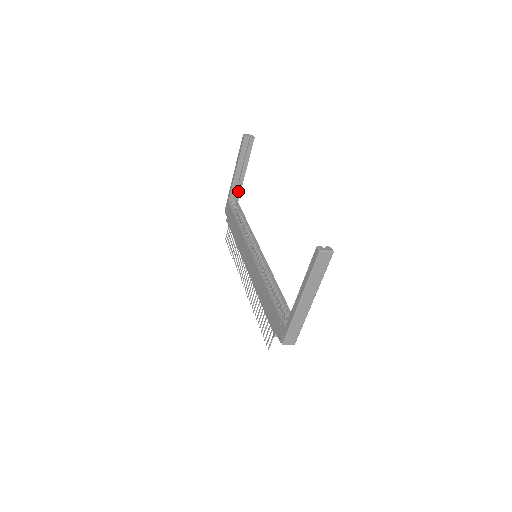
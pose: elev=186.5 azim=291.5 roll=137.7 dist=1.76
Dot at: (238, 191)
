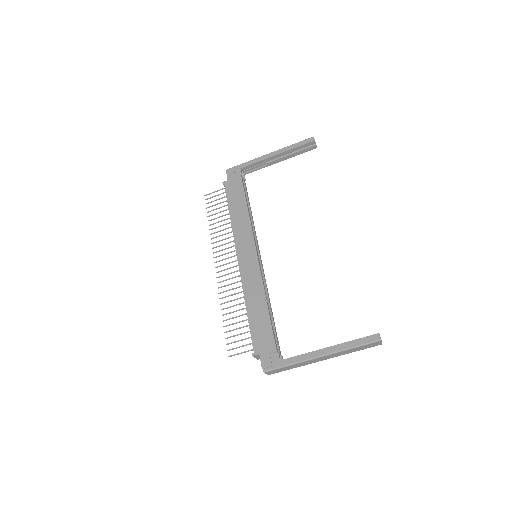
Dot at: (255, 168)
